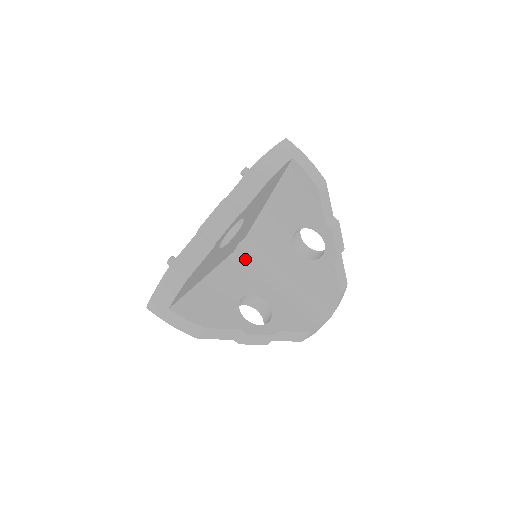
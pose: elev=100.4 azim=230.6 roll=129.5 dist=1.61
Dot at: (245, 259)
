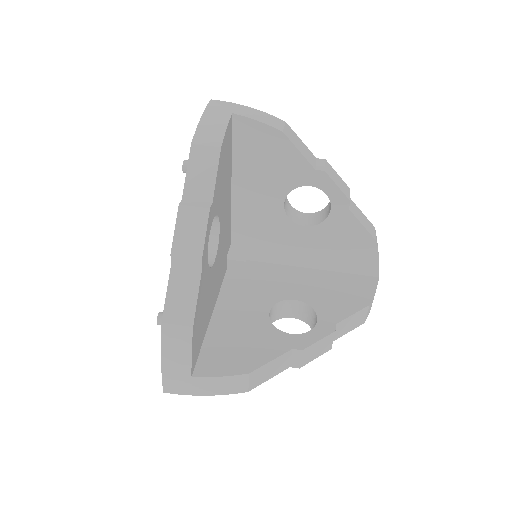
Dot at: (245, 269)
